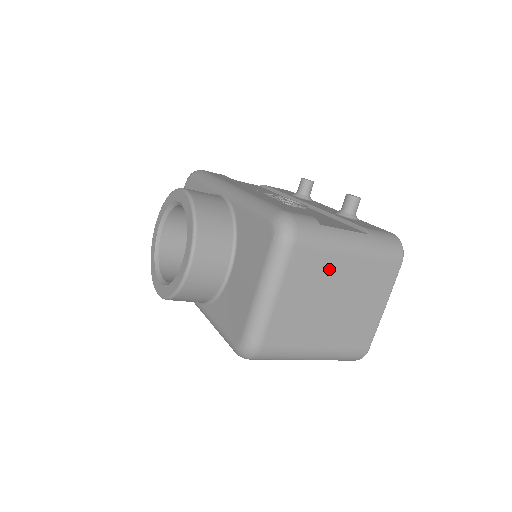
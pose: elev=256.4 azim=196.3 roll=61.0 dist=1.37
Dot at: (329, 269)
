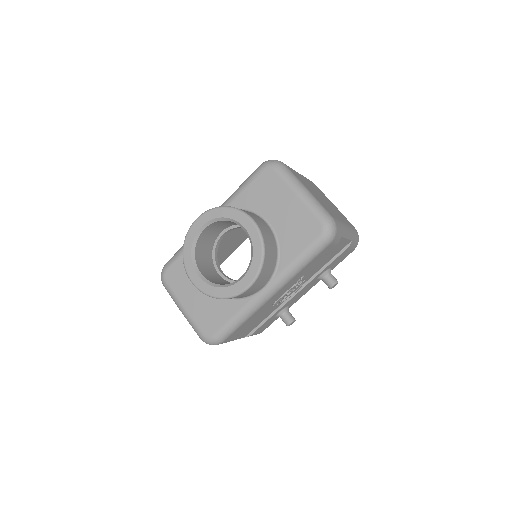
Dot at: occluded
